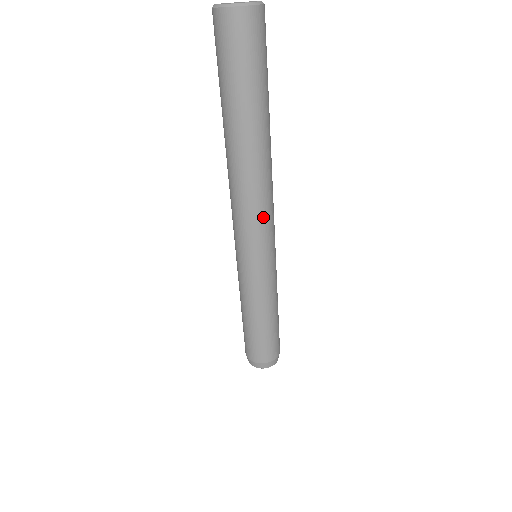
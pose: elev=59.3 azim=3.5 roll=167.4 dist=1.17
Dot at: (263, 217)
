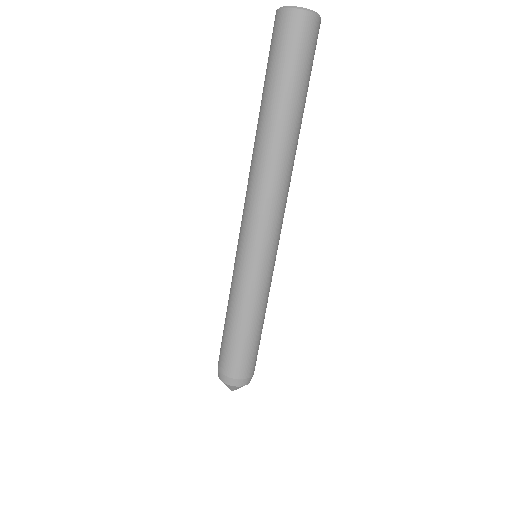
Dot at: (282, 210)
